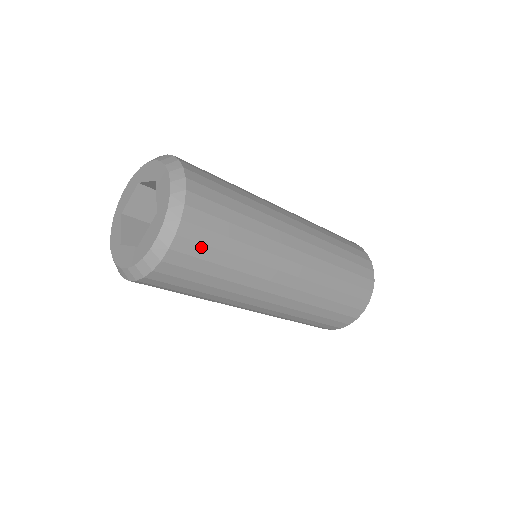
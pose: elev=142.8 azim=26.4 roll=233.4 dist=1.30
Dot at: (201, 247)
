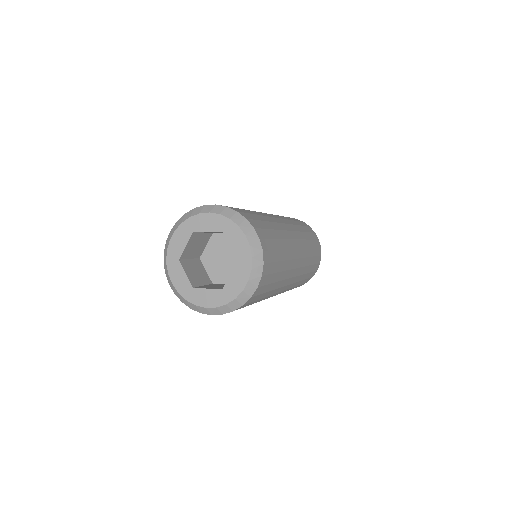
Dot at: (269, 276)
